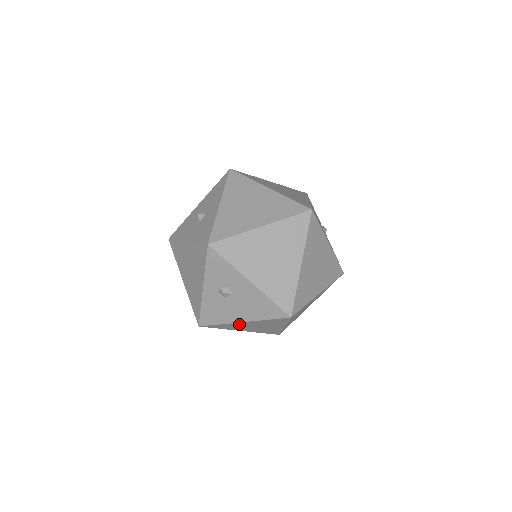
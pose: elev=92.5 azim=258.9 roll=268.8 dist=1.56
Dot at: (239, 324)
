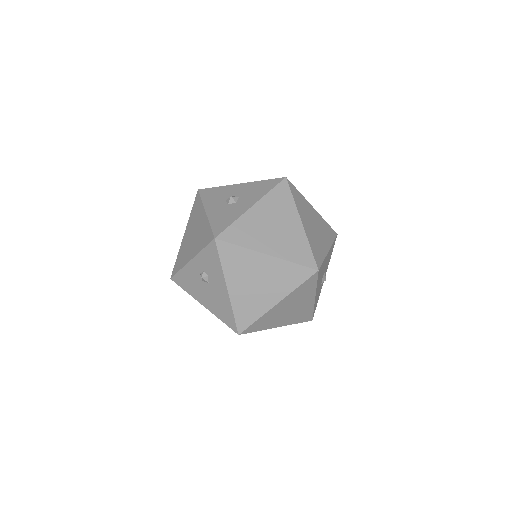
Dot at: occluded
